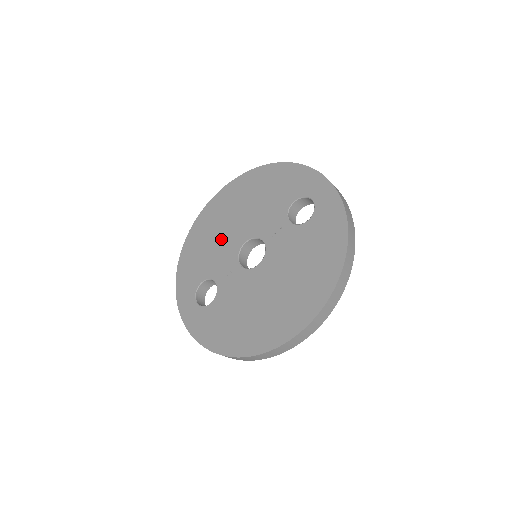
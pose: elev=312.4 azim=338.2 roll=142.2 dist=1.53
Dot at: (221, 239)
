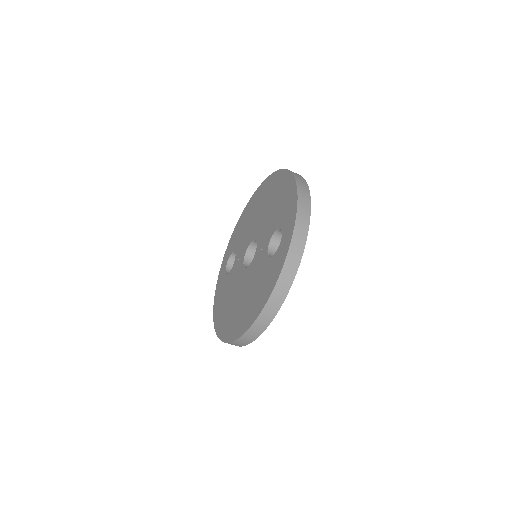
Dot at: (251, 224)
